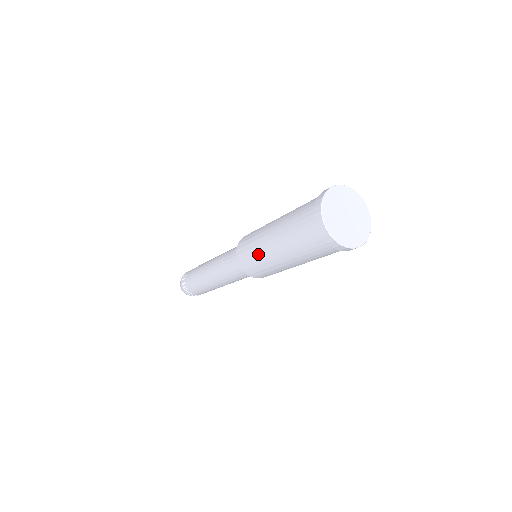
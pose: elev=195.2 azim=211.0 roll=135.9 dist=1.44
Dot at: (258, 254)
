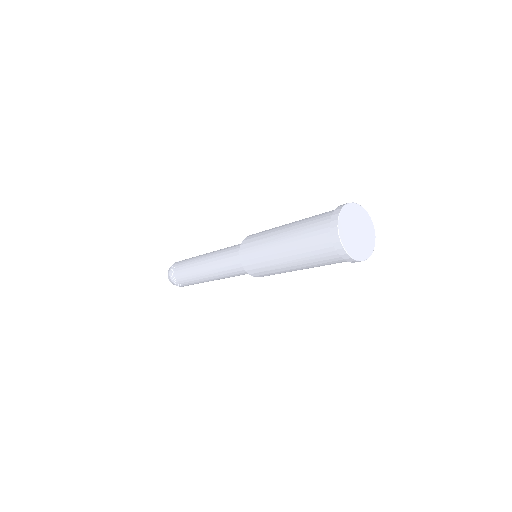
Dot at: (264, 240)
